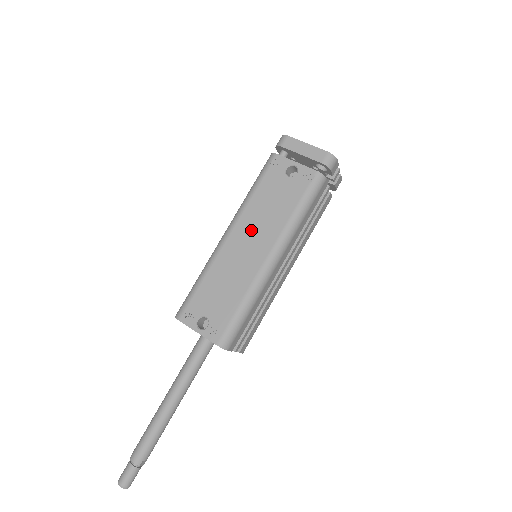
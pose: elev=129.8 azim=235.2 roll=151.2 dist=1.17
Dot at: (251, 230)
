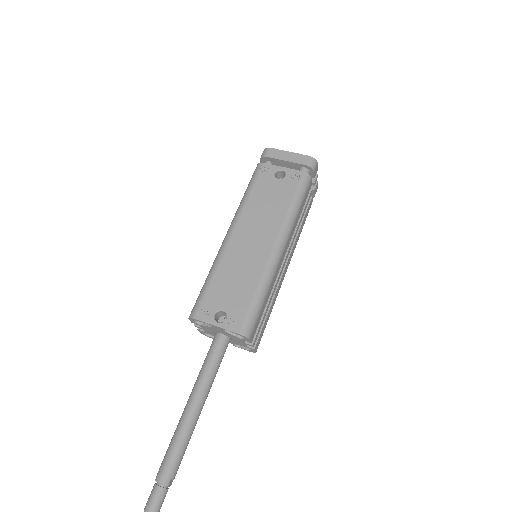
Dot at: (253, 227)
